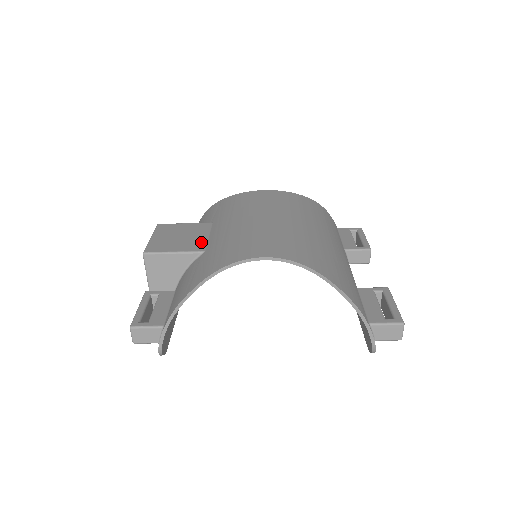
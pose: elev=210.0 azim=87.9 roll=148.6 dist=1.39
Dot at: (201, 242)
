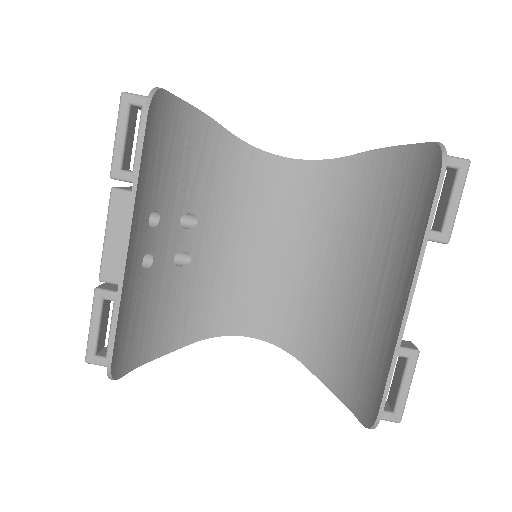
Dot at: occluded
